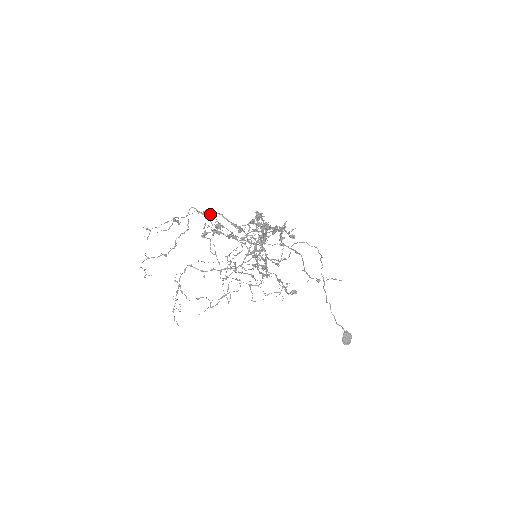
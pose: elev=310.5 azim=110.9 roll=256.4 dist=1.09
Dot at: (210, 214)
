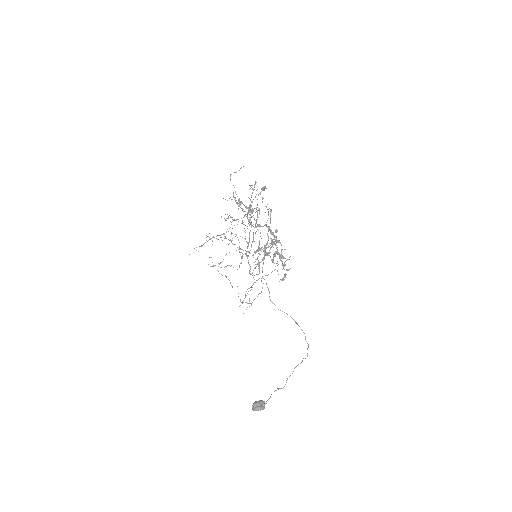
Dot at: occluded
